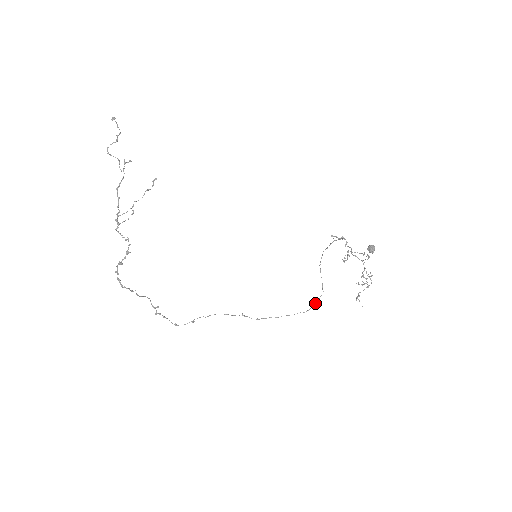
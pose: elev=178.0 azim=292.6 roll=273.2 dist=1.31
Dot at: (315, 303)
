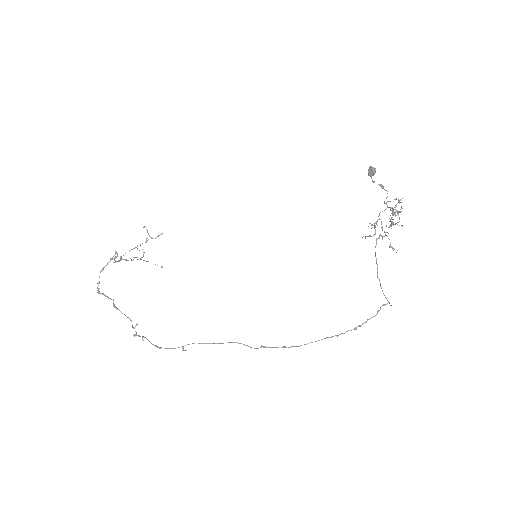
Dot at: (377, 313)
